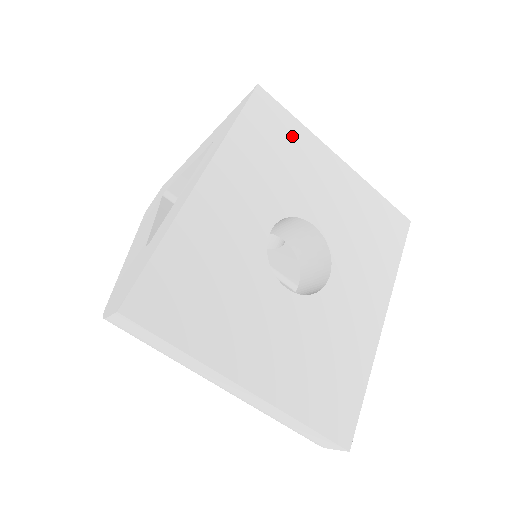
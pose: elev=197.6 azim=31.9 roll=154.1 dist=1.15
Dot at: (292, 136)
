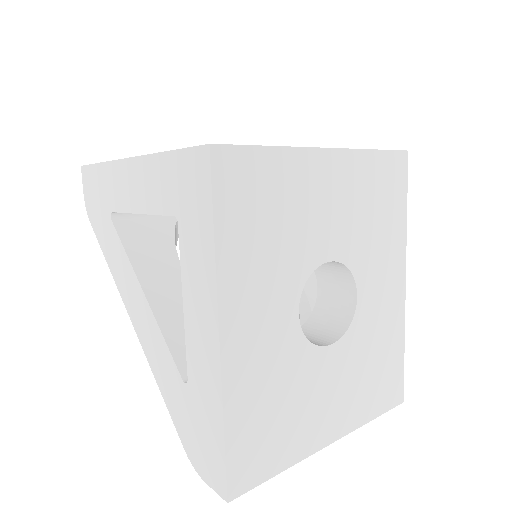
Dot at: (274, 178)
